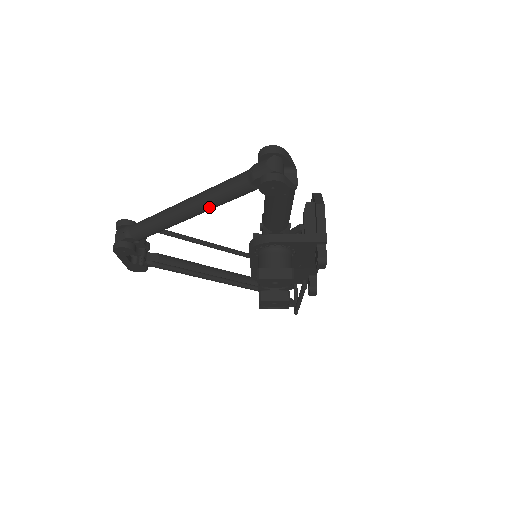
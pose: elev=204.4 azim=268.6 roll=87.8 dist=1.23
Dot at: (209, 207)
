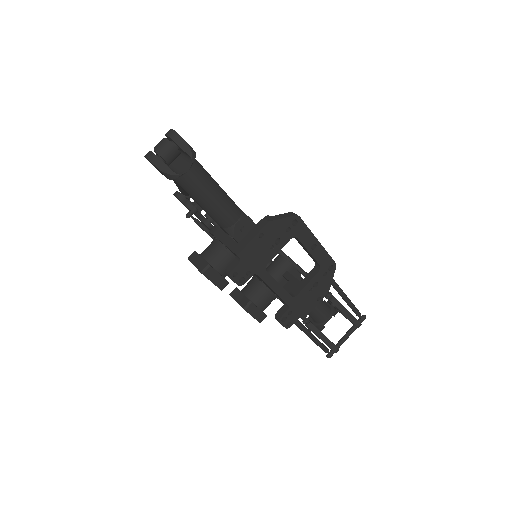
Dot at: occluded
